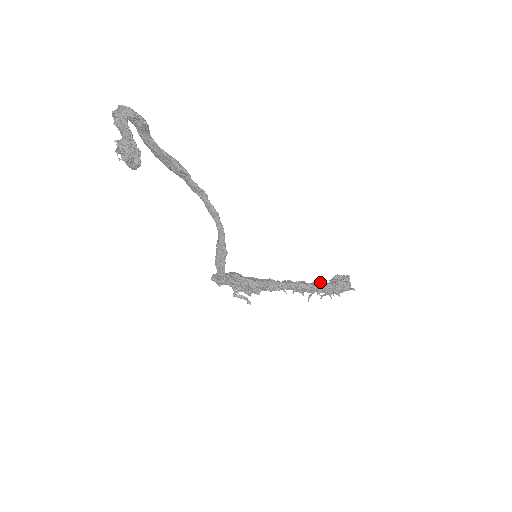
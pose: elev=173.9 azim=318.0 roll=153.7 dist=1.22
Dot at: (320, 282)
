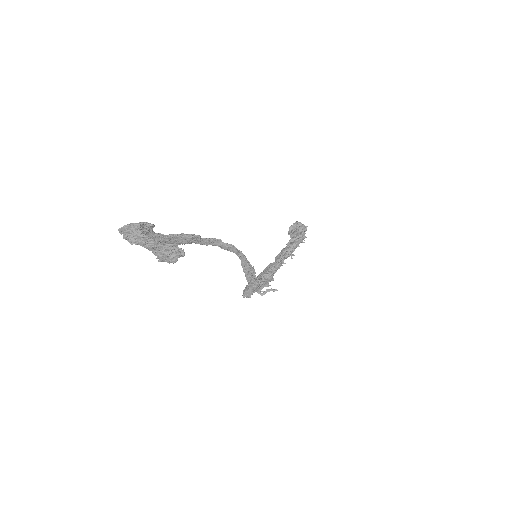
Dot at: (293, 239)
